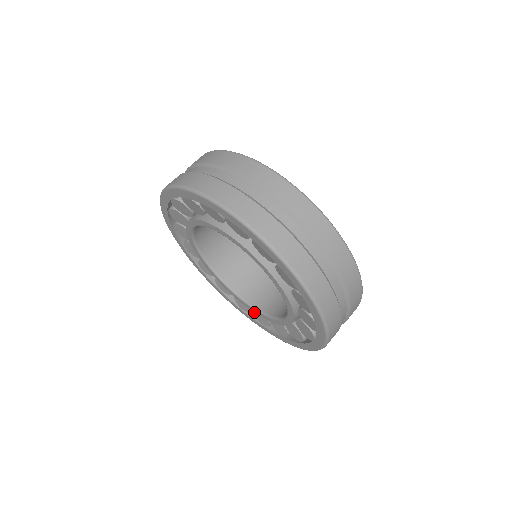
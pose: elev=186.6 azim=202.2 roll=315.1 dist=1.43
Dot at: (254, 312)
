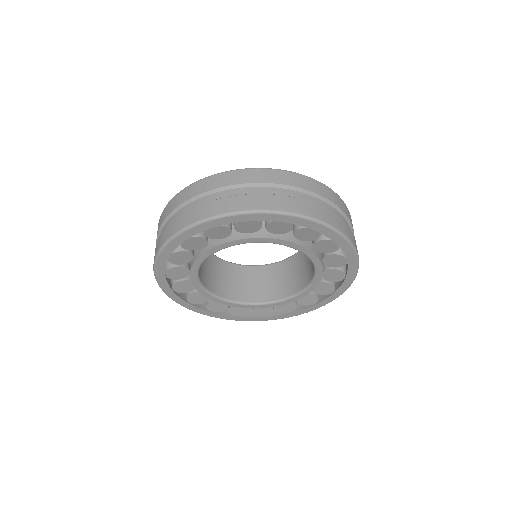
Dot at: (231, 308)
